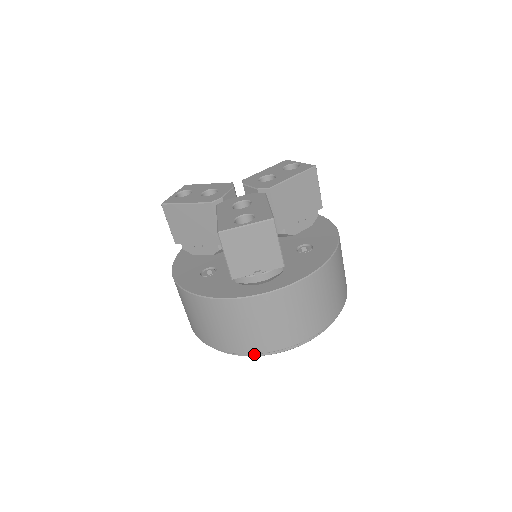
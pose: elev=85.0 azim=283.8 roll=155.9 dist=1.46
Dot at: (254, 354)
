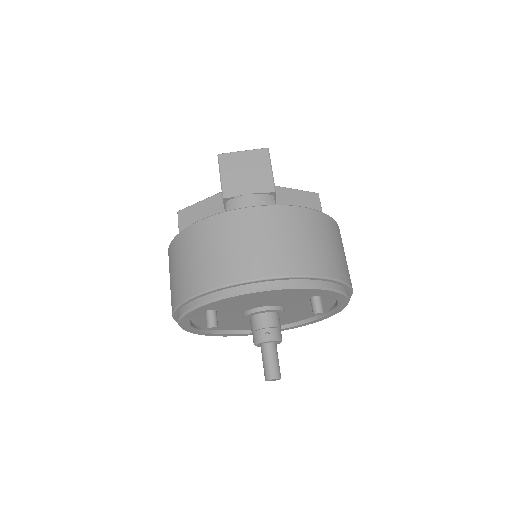
Dot at: (234, 291)
